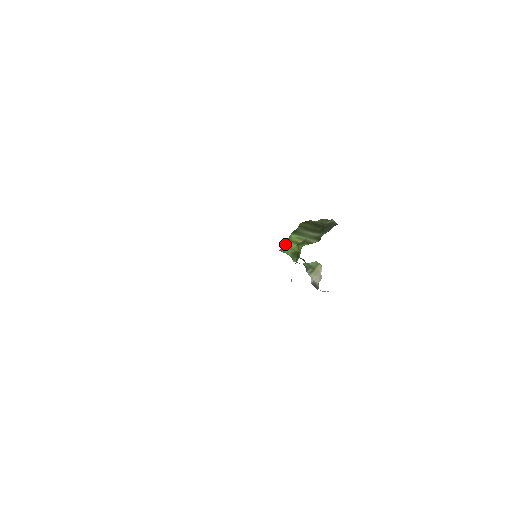
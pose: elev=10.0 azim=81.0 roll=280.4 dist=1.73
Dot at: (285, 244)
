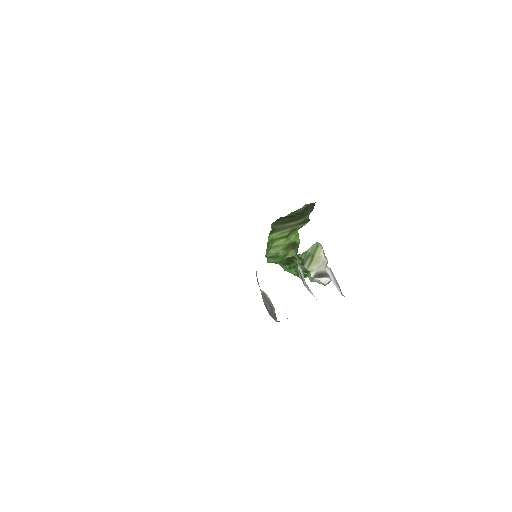
Dot at: (269, 247)
